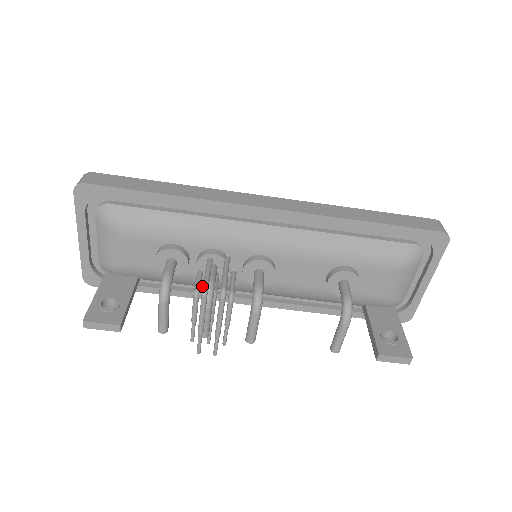
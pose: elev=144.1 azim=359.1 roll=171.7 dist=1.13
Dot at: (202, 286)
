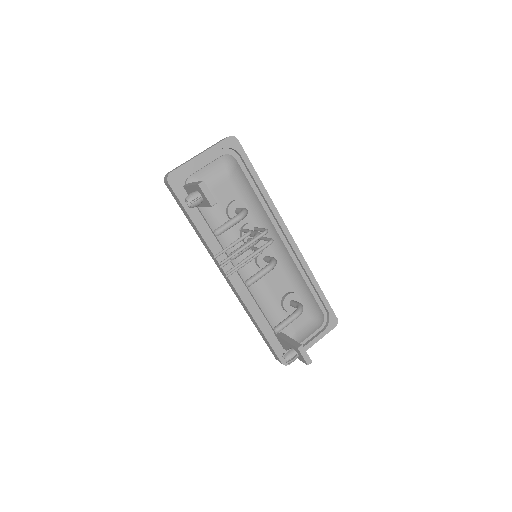
Dot at: (222, 243)
